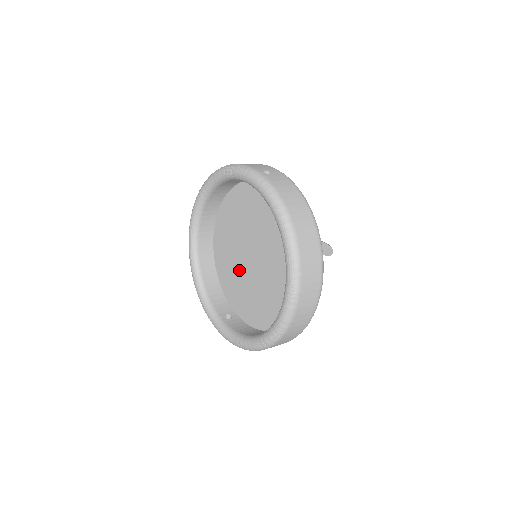
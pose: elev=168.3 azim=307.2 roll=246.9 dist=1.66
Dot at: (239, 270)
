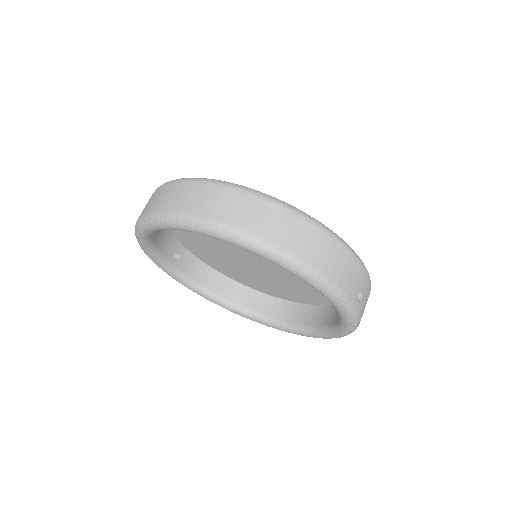
Dot at: (218, 245)
